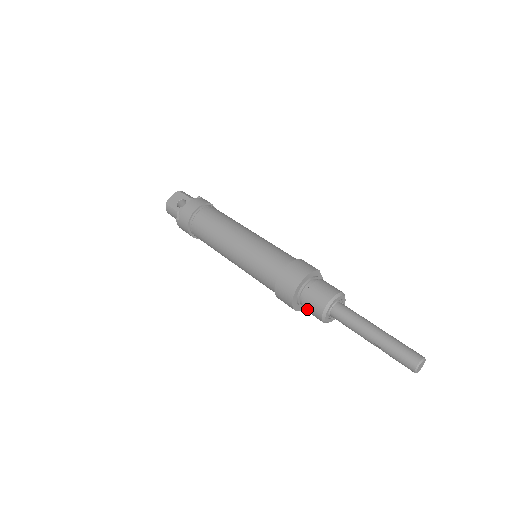
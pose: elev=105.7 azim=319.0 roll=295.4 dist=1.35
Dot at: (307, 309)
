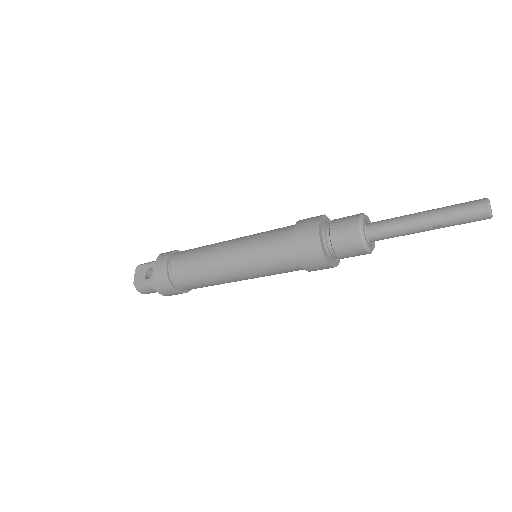
Dot at: (344, 254)
